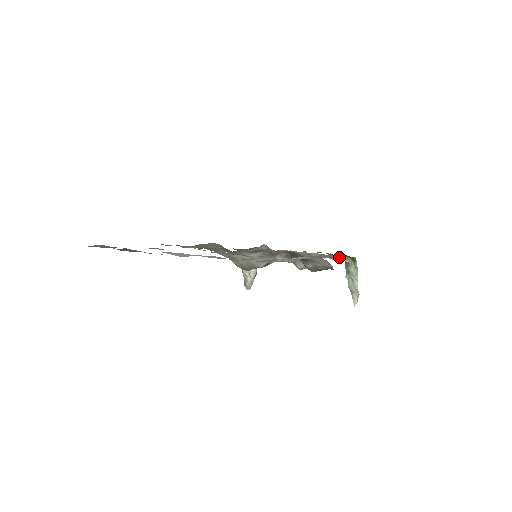
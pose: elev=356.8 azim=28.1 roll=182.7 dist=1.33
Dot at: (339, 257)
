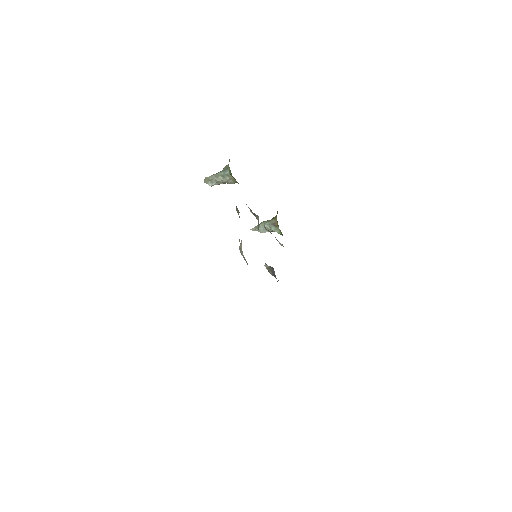
Dot at: occluded
